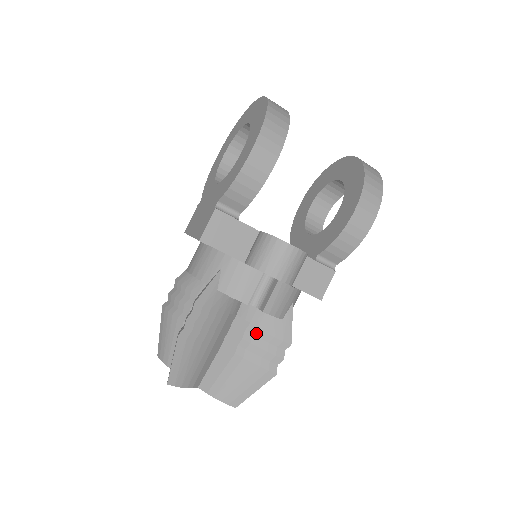
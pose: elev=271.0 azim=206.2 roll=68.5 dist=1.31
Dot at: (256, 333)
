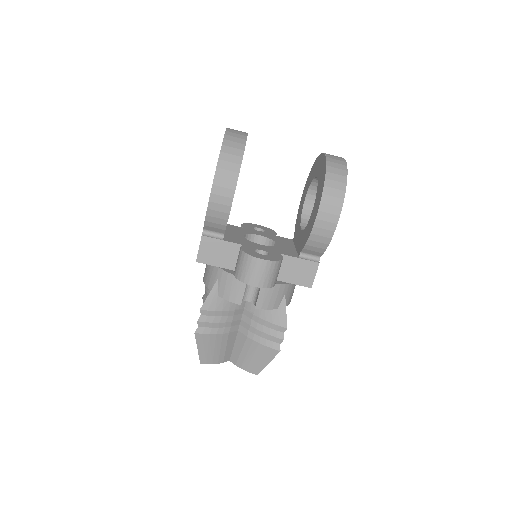
Dot at: (259, 321)
